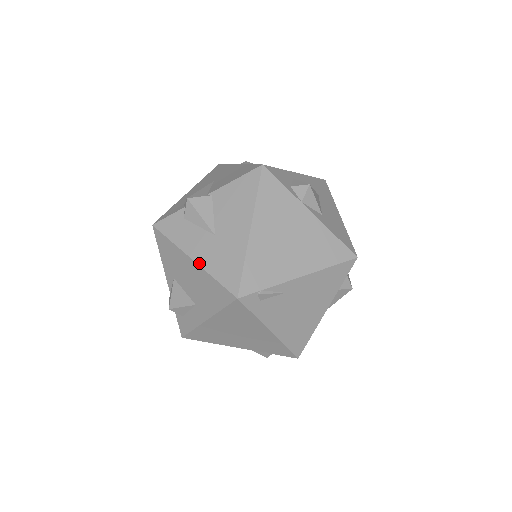
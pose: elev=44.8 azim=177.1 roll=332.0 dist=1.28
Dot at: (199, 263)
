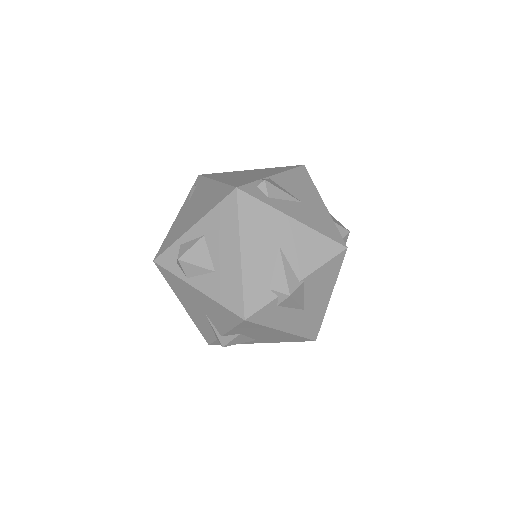
Dot at: (290, 332)
